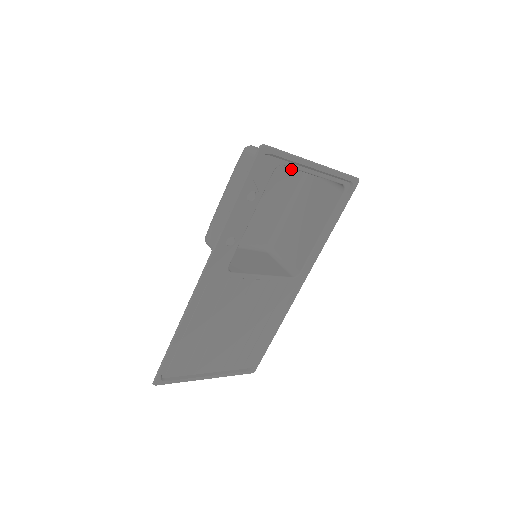
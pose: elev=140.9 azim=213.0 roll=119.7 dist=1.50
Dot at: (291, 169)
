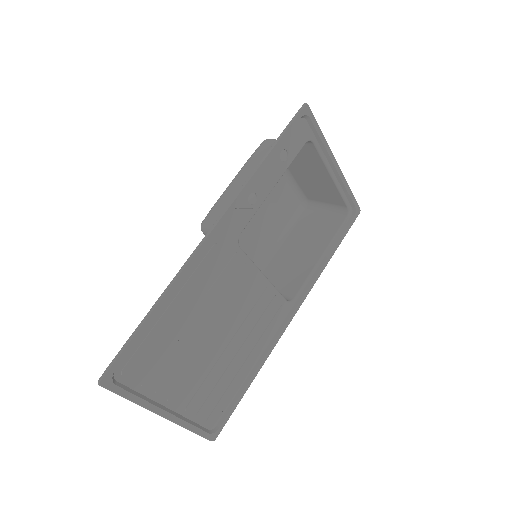
Dot at: (290, 196)
